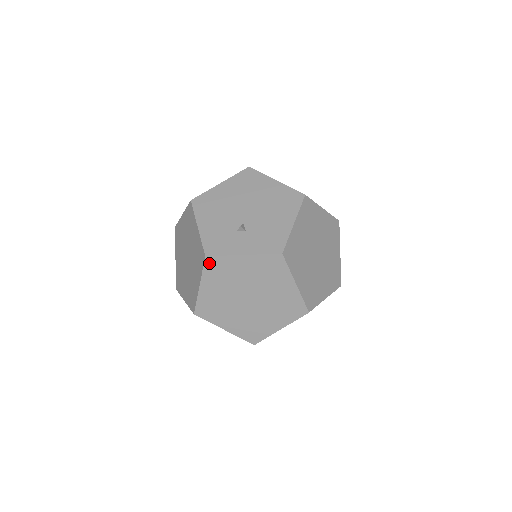
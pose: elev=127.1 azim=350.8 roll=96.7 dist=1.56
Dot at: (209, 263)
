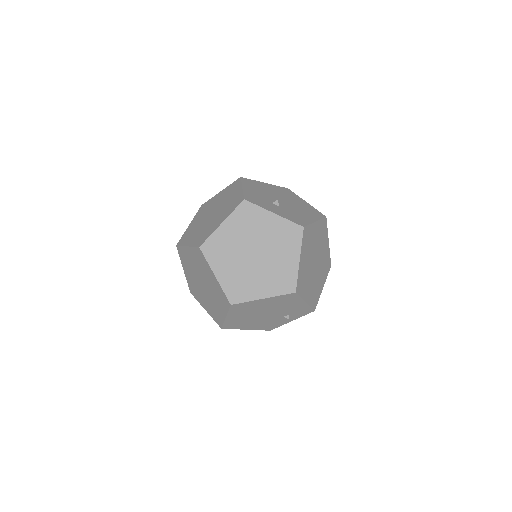
Dot at: (243, 207)
